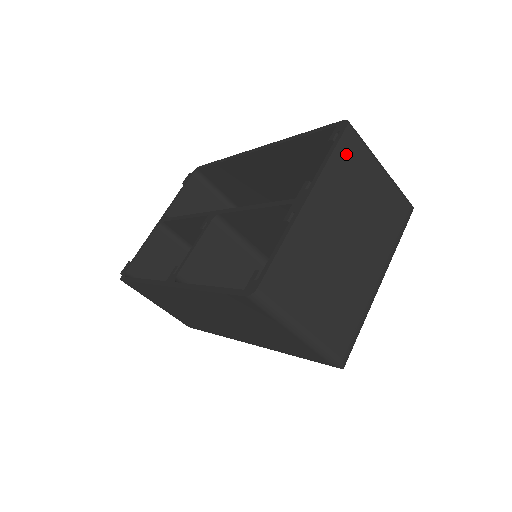
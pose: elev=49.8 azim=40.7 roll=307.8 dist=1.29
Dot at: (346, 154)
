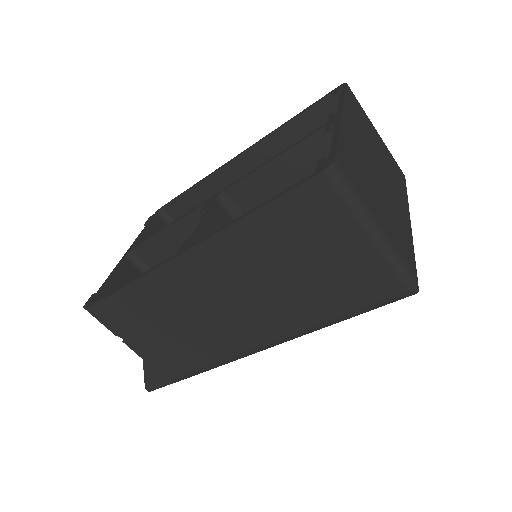
Dot at: (353, 103)
